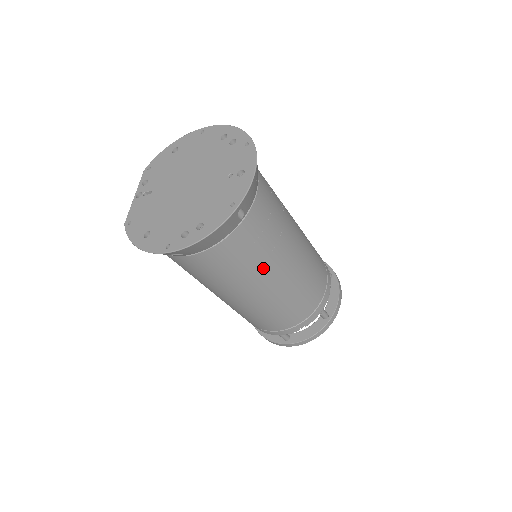
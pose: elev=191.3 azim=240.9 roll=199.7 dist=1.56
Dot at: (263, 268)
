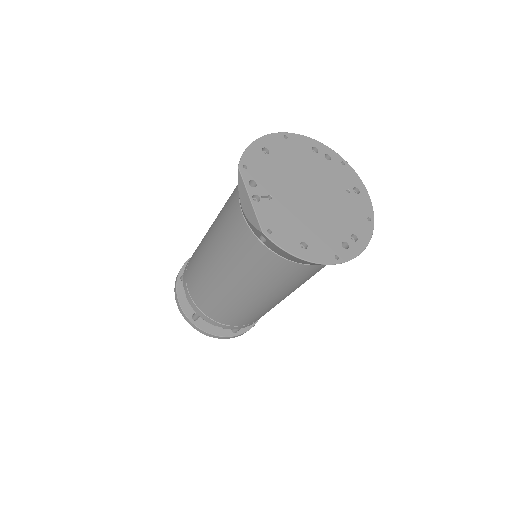
Dot at: occluded
